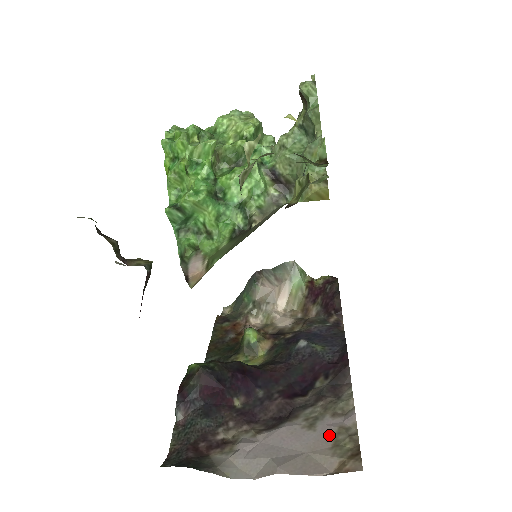
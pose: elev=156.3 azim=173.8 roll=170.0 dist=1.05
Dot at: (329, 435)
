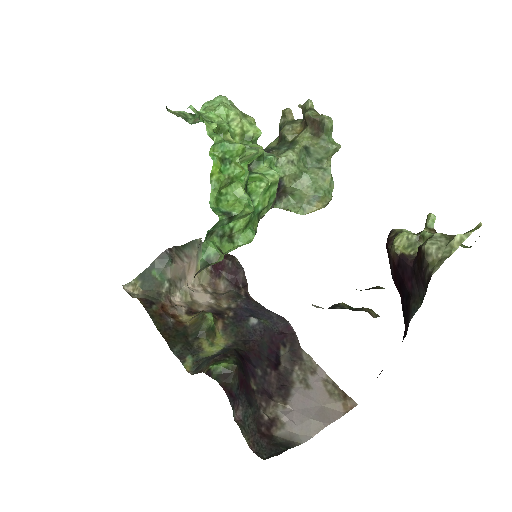
Dot at: (322, 389)
